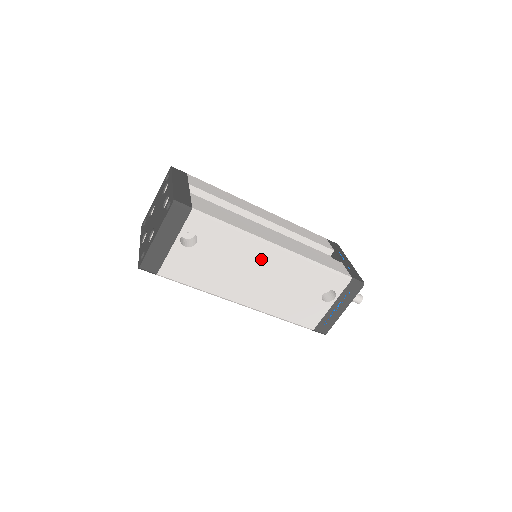
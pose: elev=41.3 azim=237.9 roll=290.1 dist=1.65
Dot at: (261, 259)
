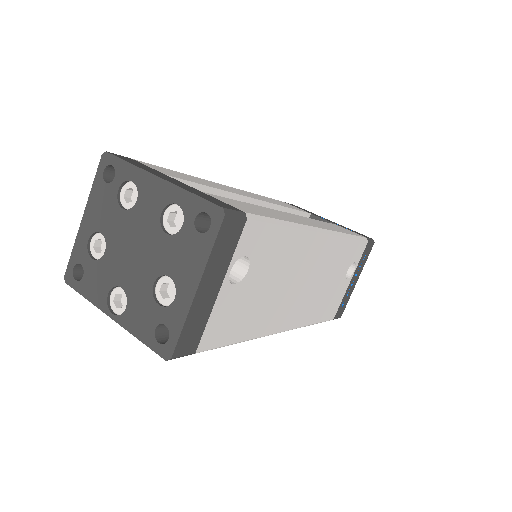
Dot at: (308, 257)
